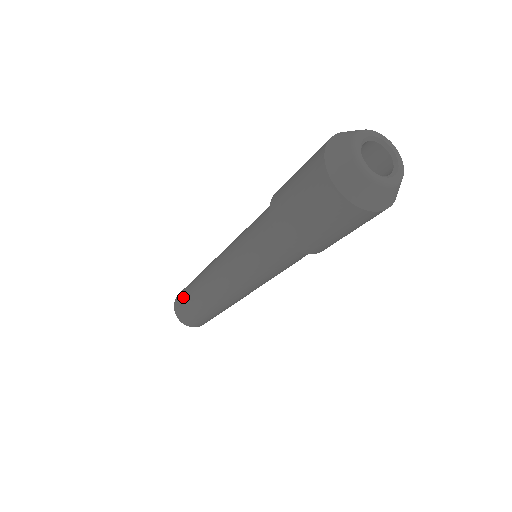
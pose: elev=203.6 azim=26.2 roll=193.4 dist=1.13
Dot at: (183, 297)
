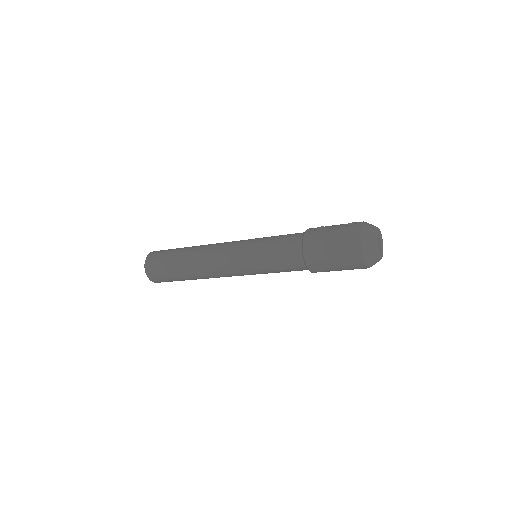
Dot at: (165, 269)
